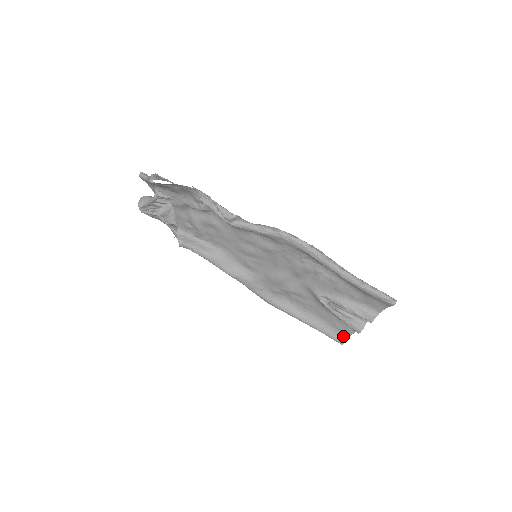
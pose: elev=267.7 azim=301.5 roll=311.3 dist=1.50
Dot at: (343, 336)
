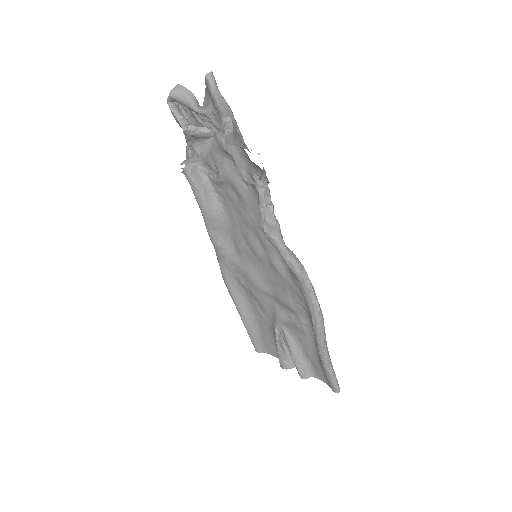
Dot at: (264, 349)
